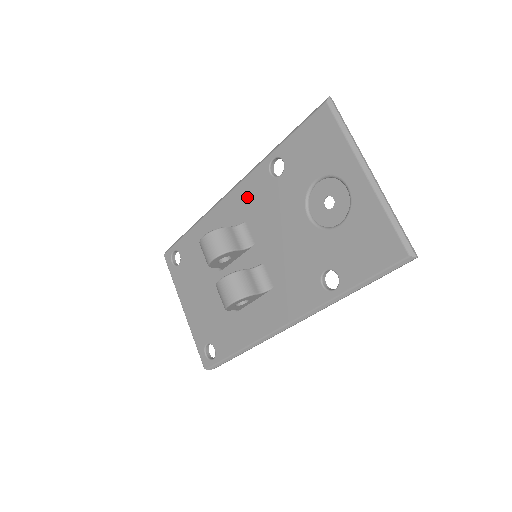
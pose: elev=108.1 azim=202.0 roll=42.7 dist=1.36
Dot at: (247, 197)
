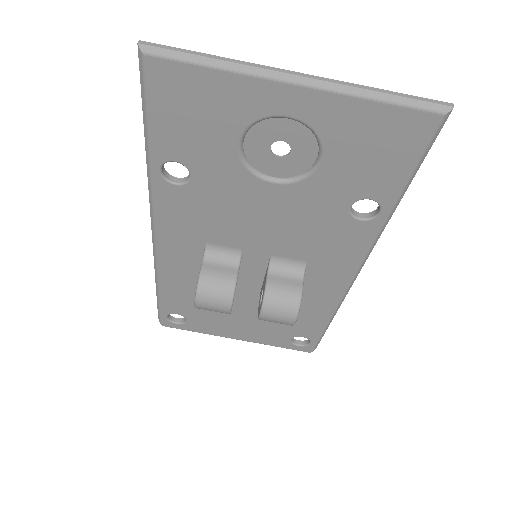
Dot at: (180, 225)
